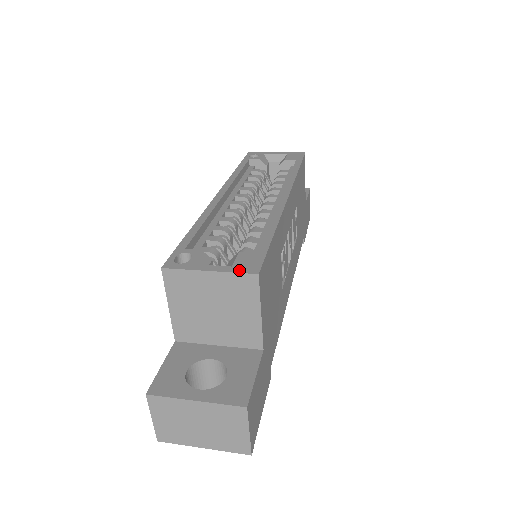
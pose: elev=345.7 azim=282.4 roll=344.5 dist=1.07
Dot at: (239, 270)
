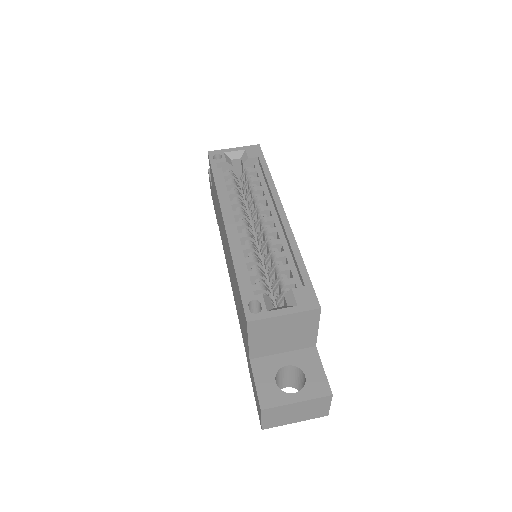
Dot at: (305, 308)
